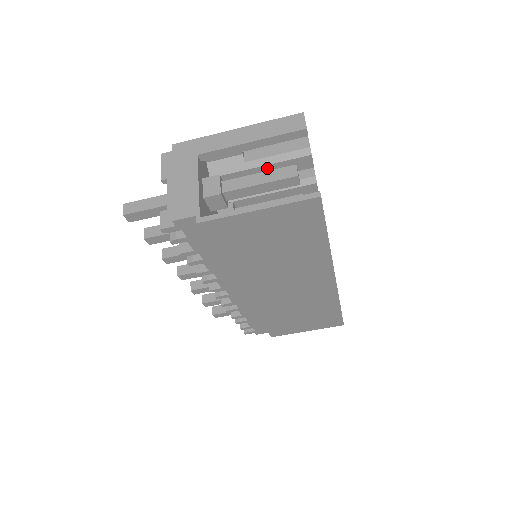
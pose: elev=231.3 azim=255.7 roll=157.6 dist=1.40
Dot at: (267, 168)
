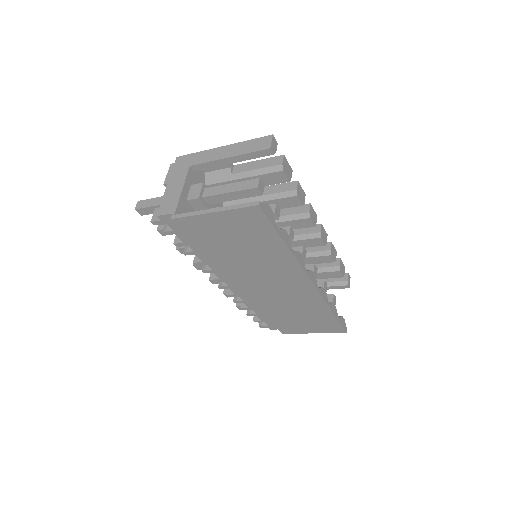
Dot at: occluded
